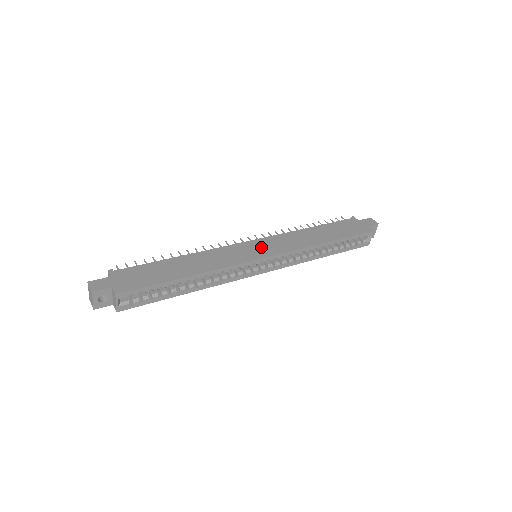
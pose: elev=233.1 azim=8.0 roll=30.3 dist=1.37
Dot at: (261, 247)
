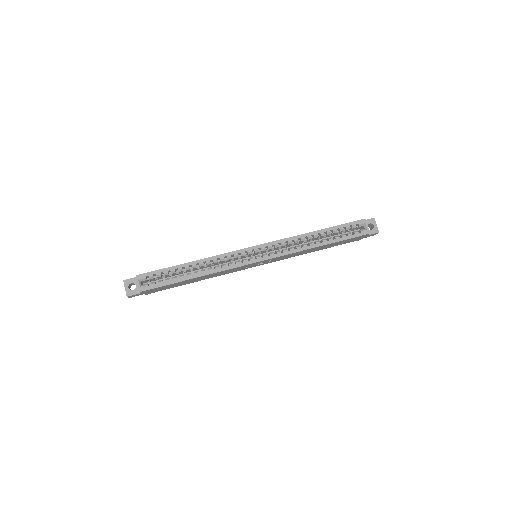
Dot at: occluded
